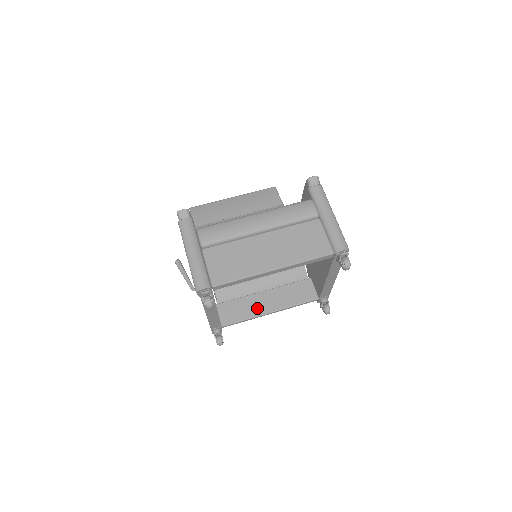
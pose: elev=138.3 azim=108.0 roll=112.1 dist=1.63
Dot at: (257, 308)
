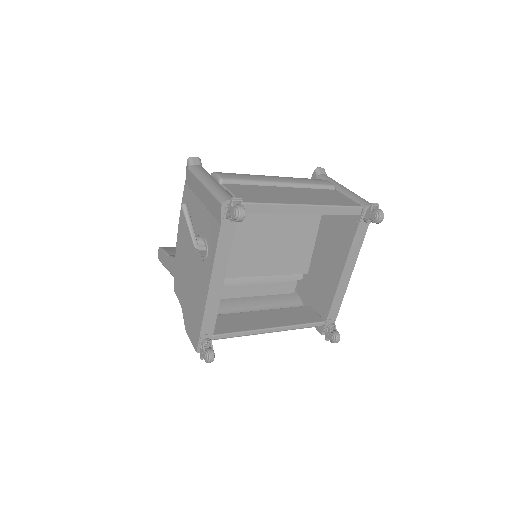
Dot at: (255, 323)
